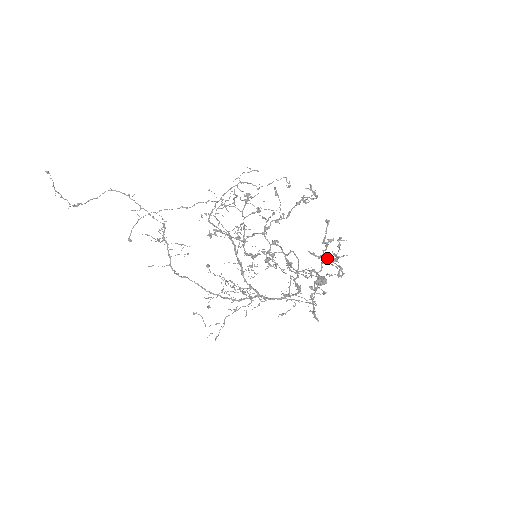
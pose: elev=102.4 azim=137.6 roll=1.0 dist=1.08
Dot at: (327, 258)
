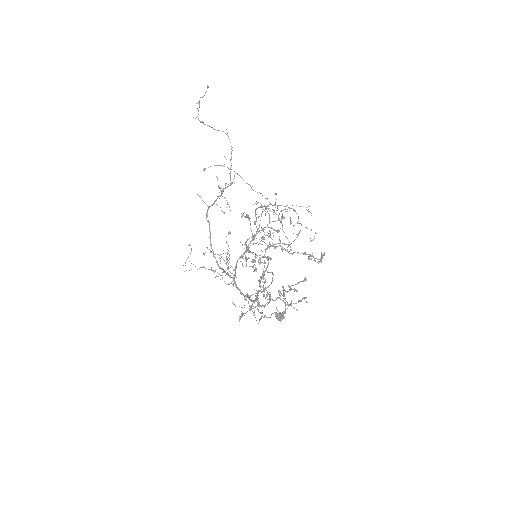
Dot at: occluded
